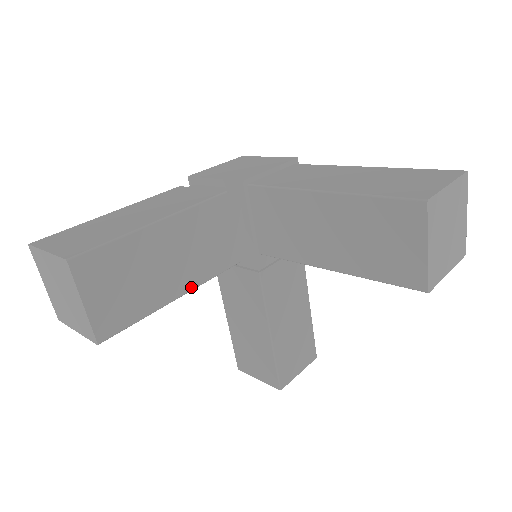
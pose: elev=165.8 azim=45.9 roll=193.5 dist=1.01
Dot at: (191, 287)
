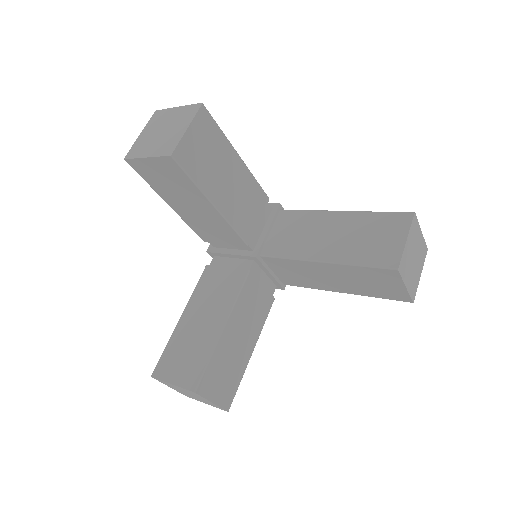
Dot at: (222, 212)
